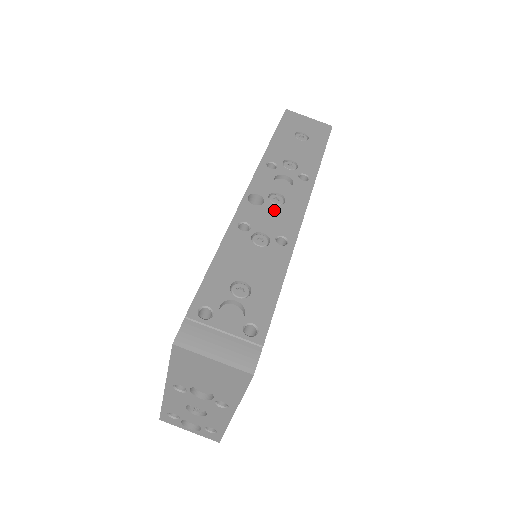
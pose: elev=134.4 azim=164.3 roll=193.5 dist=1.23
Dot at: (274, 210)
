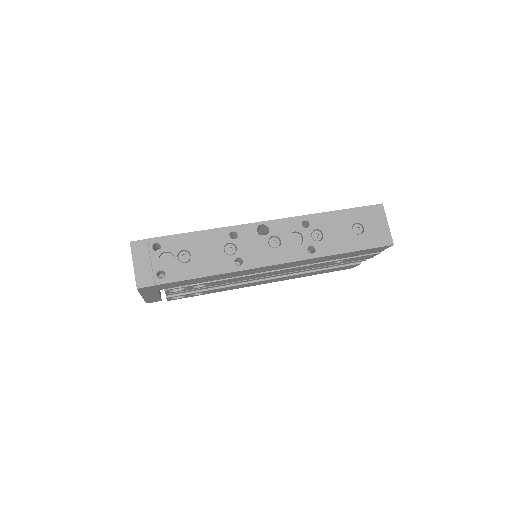
Dot at: (262, 245)
